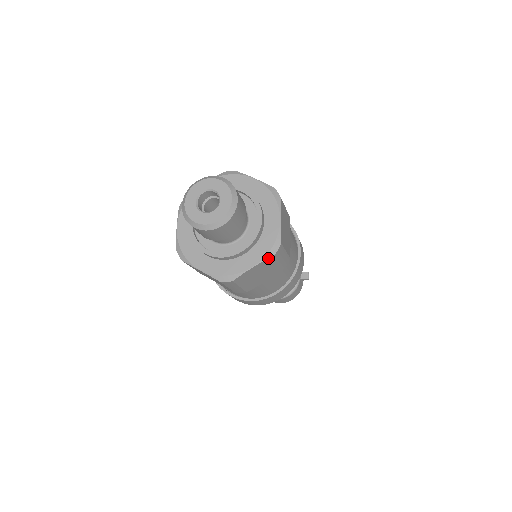
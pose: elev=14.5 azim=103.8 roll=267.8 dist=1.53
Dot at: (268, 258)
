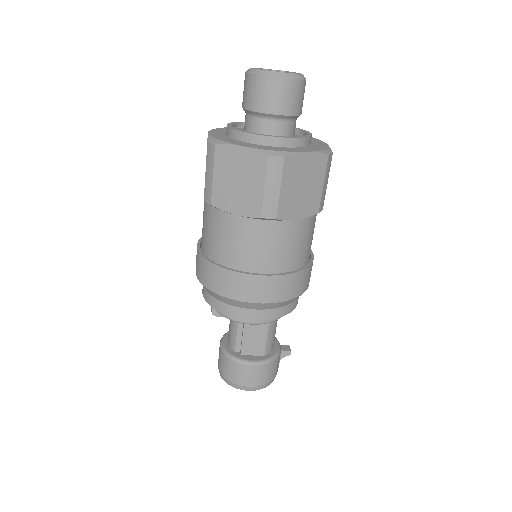
Dot at: (322, 154)
